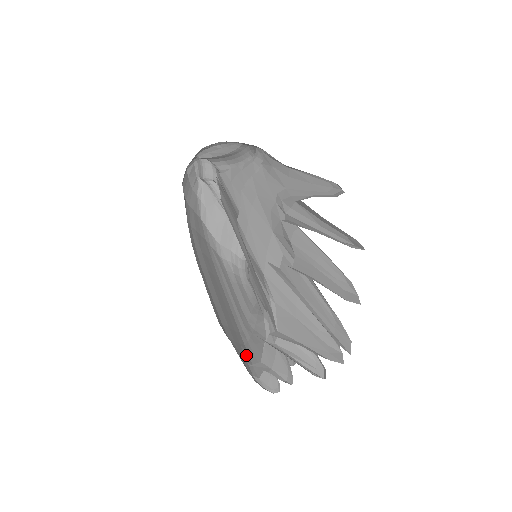
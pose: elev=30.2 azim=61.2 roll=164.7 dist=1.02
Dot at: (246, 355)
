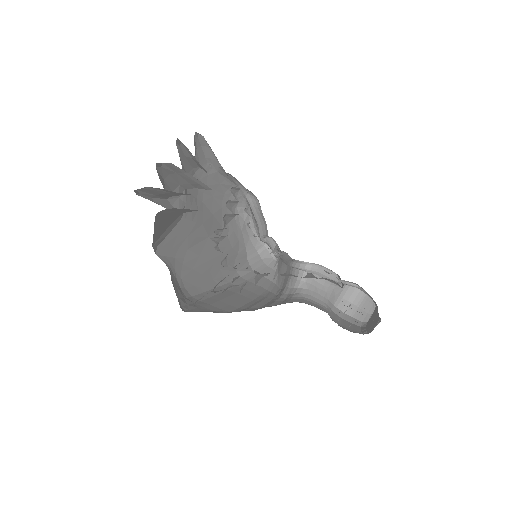
Dot at: occluded
